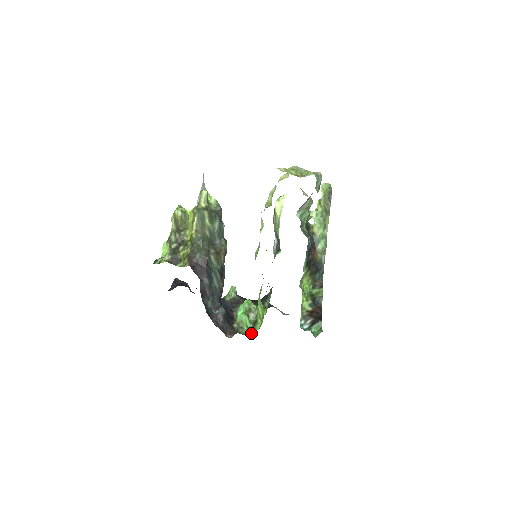
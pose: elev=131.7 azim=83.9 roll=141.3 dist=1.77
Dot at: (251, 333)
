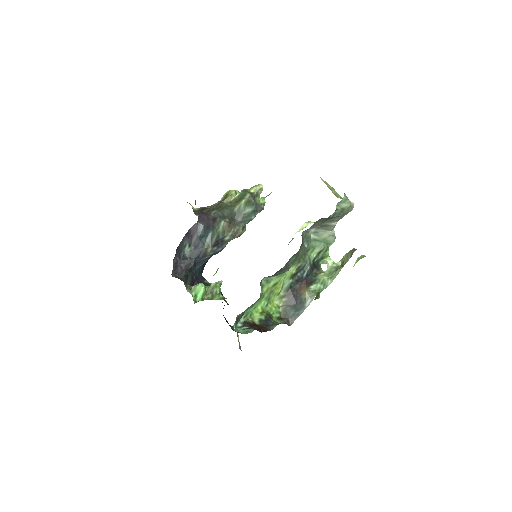
Dot at: occluded
